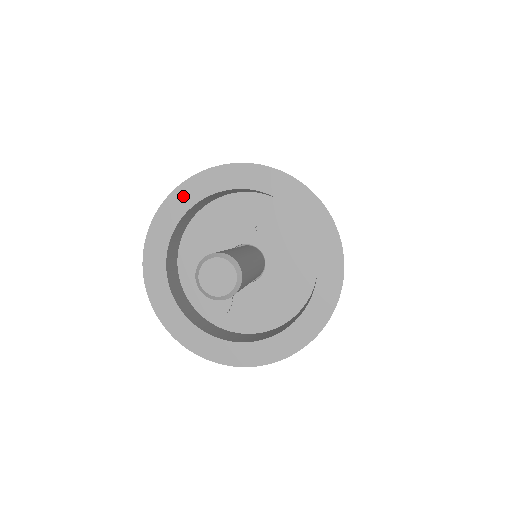
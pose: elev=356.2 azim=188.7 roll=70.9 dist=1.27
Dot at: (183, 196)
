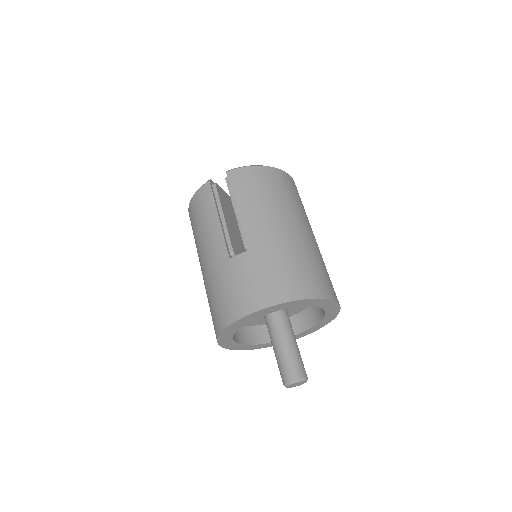
Dot at: (224, 338)
